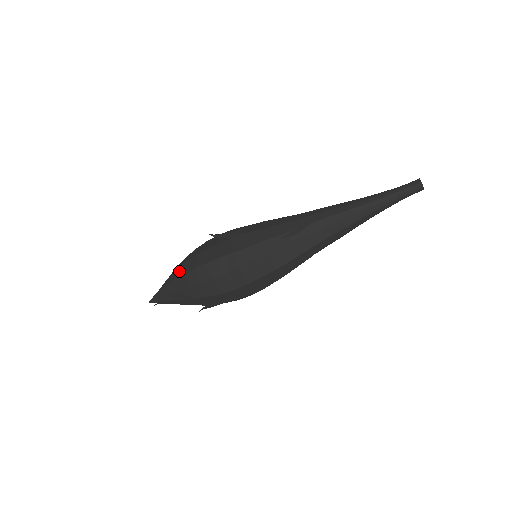
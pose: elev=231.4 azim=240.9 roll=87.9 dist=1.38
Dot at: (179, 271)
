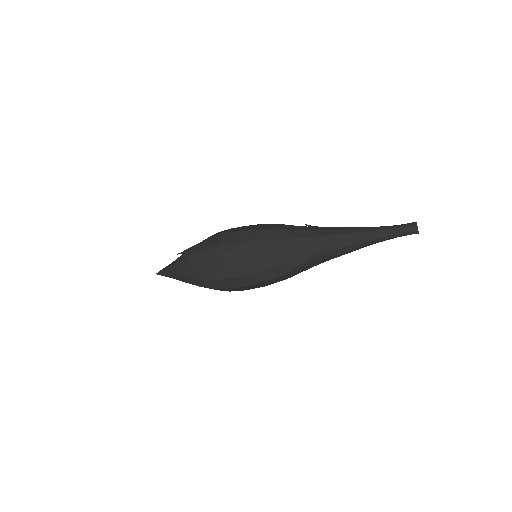
Dot at: (186, 273)
